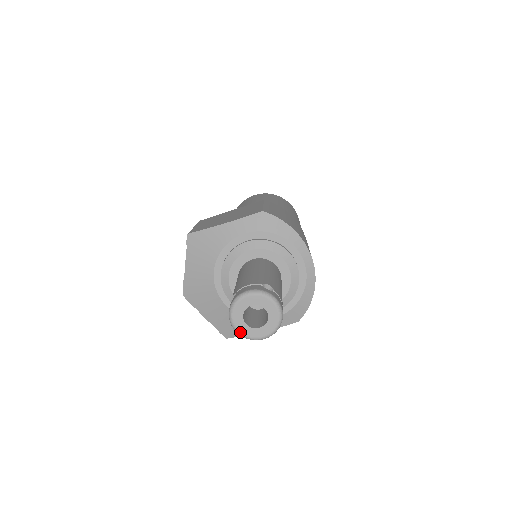
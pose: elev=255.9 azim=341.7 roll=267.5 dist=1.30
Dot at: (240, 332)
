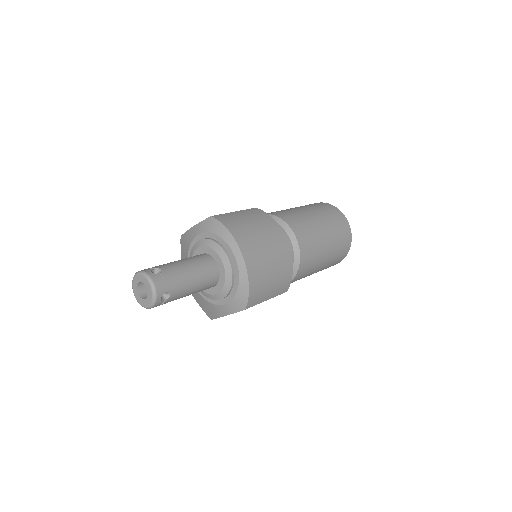
Dot at: (138, 301)
